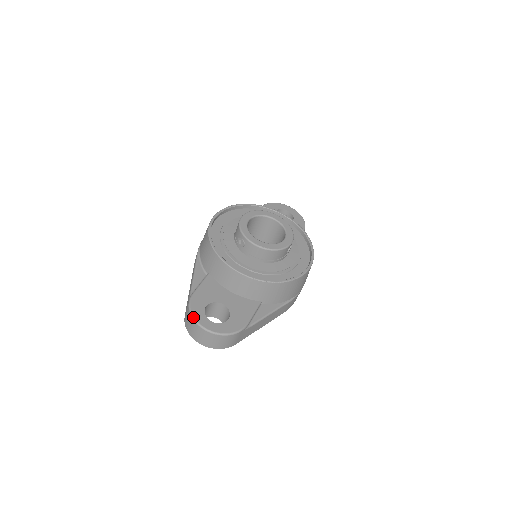
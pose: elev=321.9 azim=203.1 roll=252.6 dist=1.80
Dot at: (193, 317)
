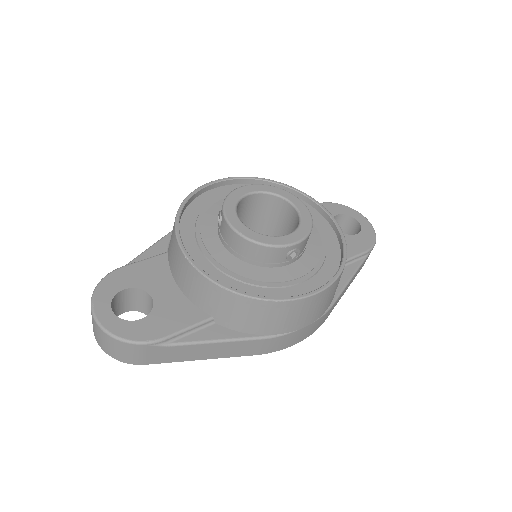
Dot at: (93, 295)
